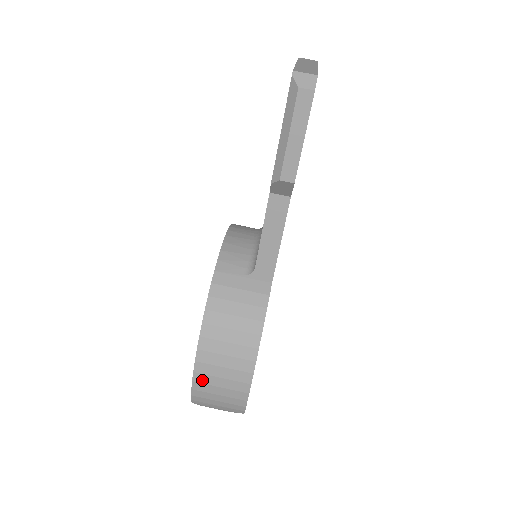
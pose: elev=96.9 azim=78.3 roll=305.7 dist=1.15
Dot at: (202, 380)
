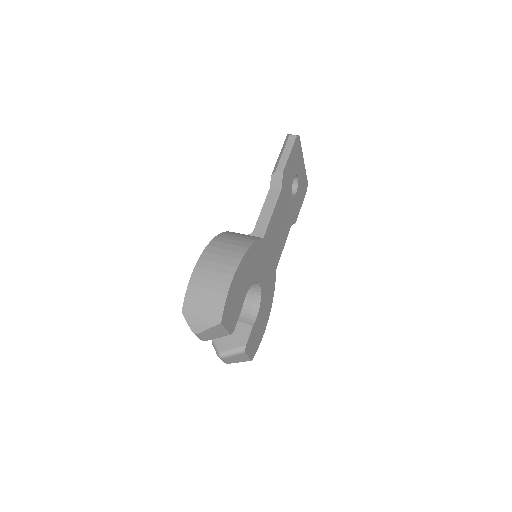
Dot at: (199, 274)
